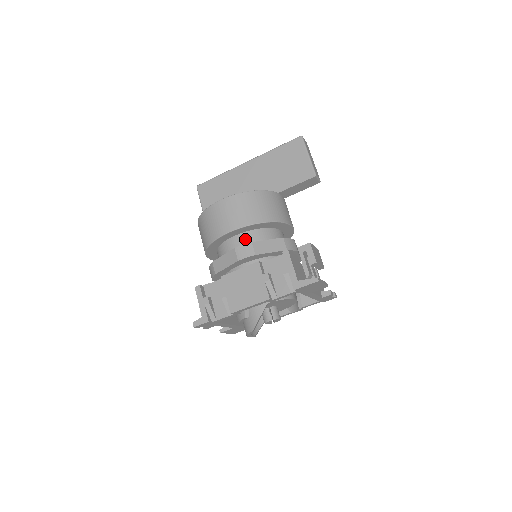
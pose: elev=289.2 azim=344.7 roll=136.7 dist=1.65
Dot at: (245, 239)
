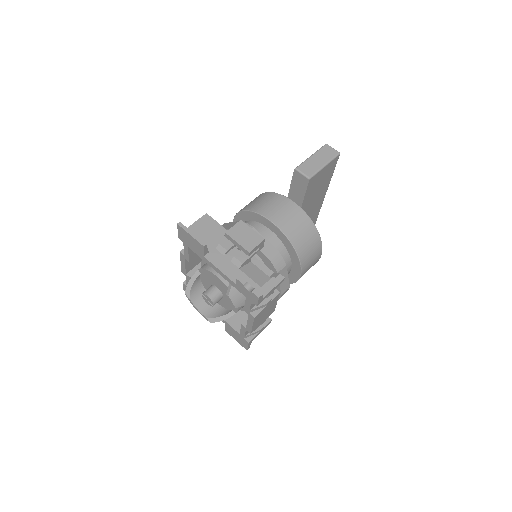
Dot at: occluded
